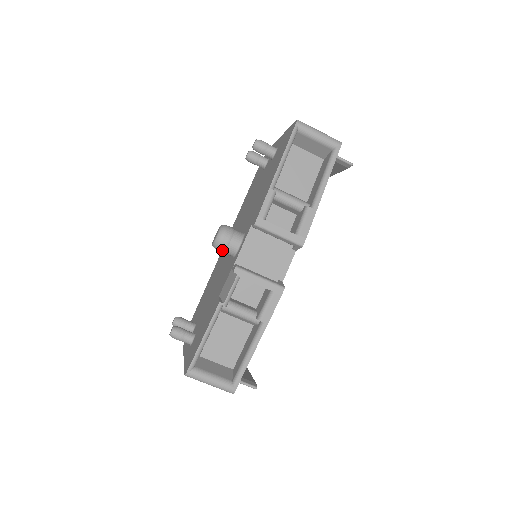
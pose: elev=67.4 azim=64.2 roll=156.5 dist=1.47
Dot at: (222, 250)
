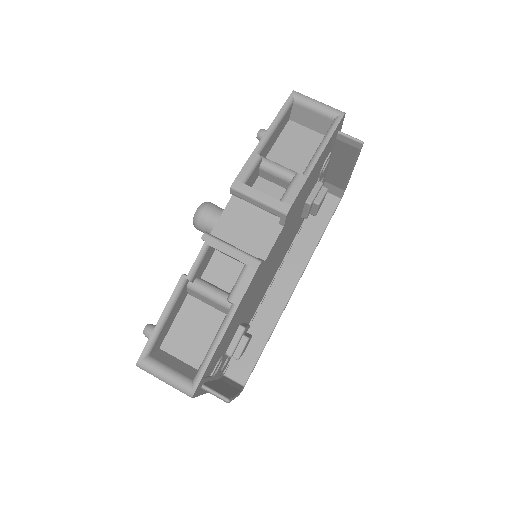
Dot at: (202, 227)
